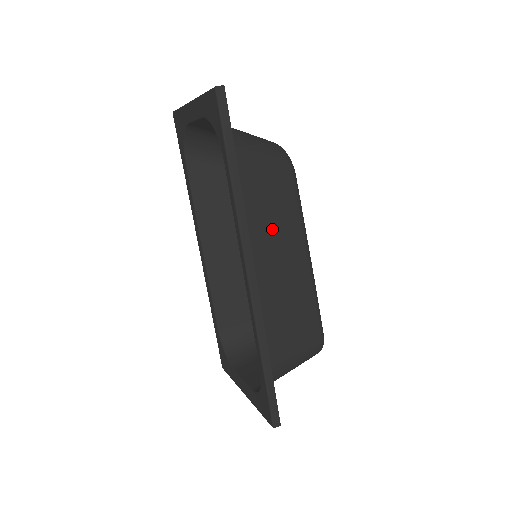
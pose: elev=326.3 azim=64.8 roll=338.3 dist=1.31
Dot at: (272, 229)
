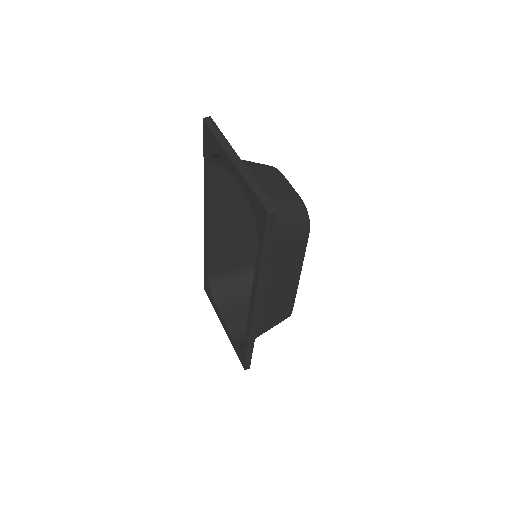
Dot at: (279, 272)
